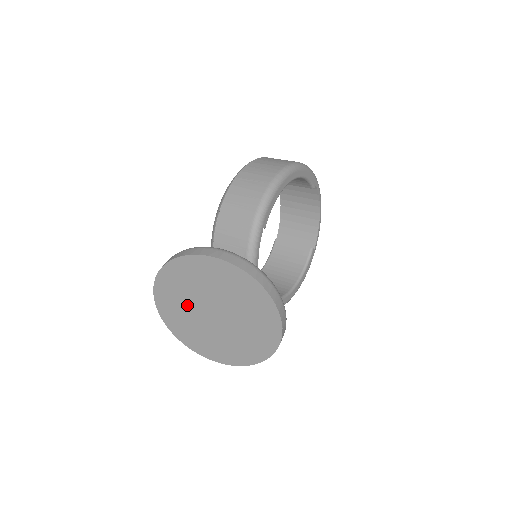
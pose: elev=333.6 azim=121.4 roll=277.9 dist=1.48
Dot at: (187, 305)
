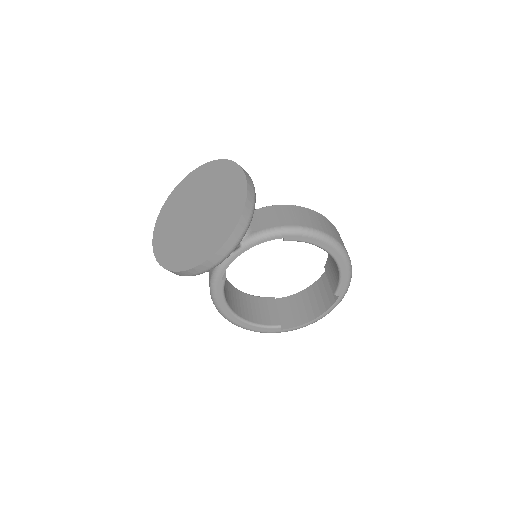
Dot at: (196, 193)
